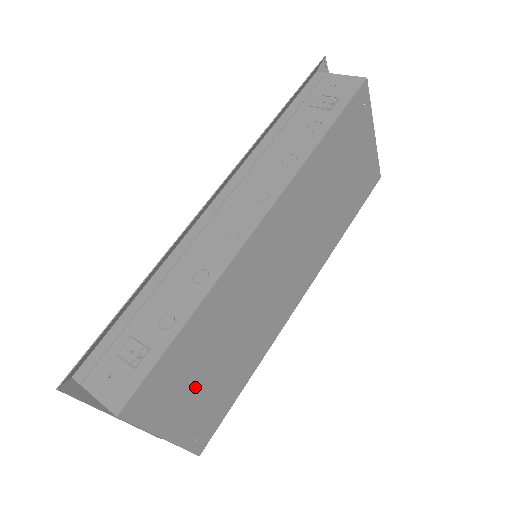
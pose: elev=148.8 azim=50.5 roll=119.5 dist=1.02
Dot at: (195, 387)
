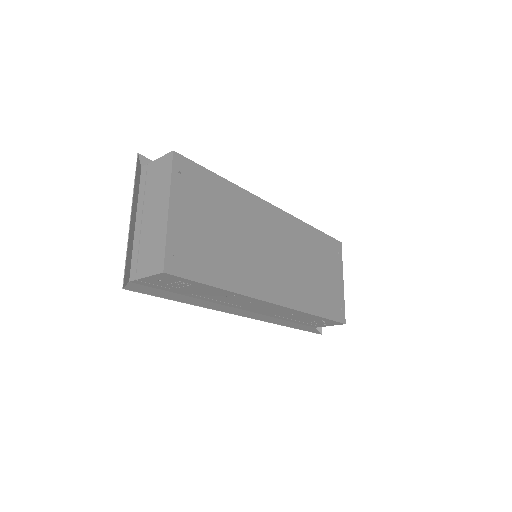
Dot at: (201, 217)
